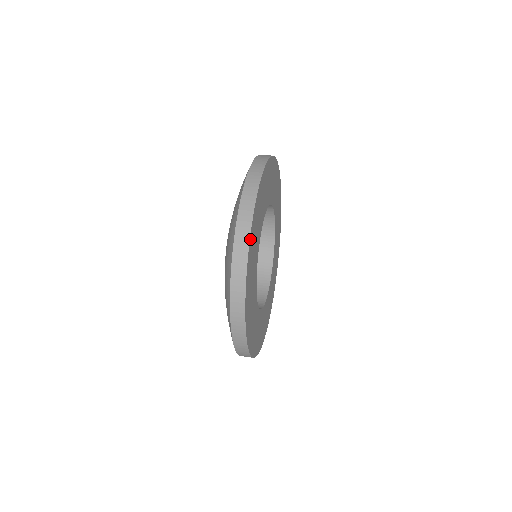
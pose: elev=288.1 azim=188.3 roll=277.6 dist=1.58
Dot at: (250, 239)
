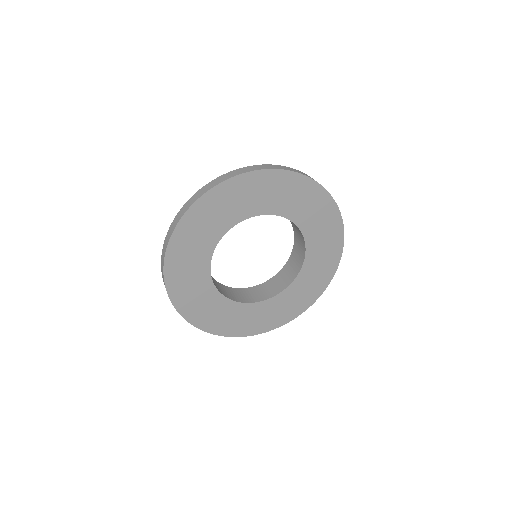
Dot at: (213, 190)
